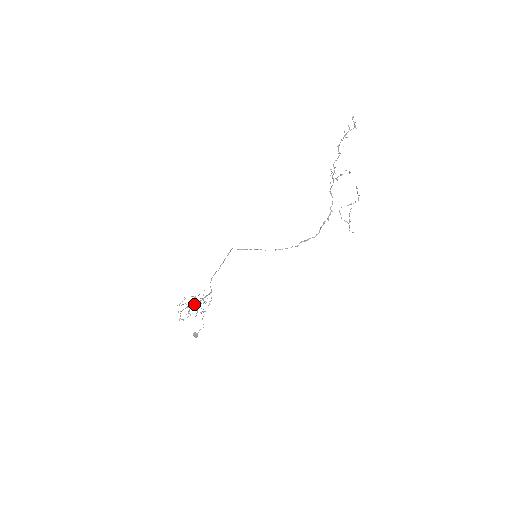
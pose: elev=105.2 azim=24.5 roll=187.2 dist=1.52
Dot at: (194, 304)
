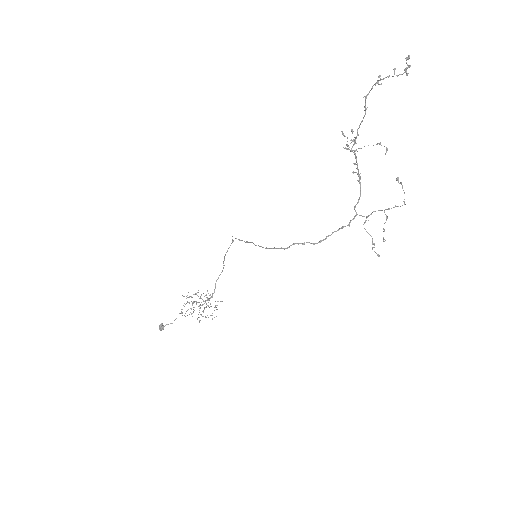
Dot at: occluded
